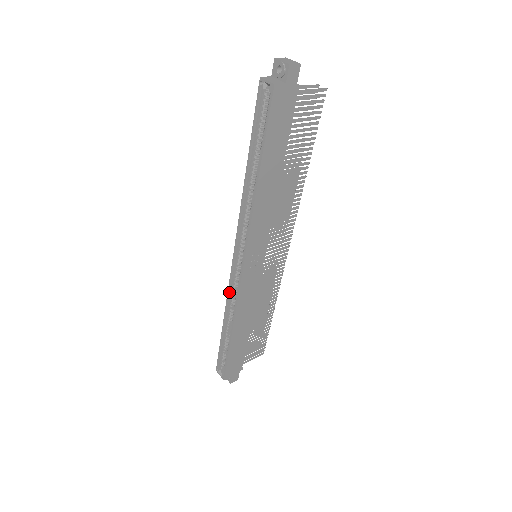
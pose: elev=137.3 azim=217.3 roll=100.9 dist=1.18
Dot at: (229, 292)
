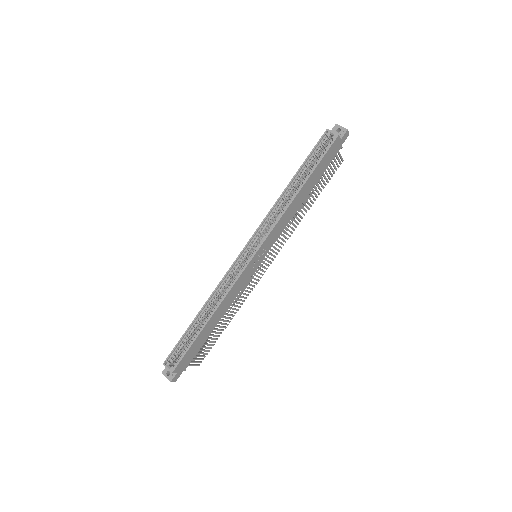
Dot at: (223, 279)
